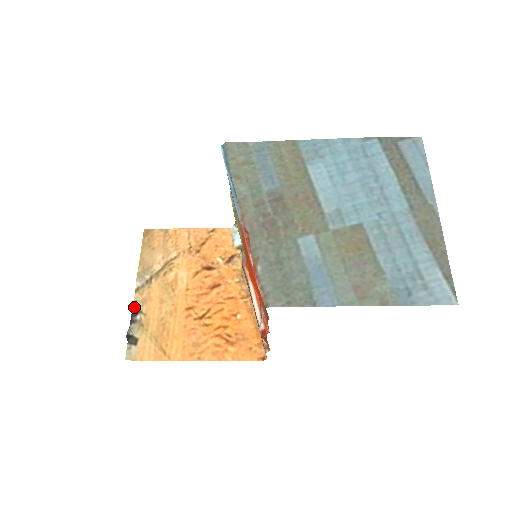
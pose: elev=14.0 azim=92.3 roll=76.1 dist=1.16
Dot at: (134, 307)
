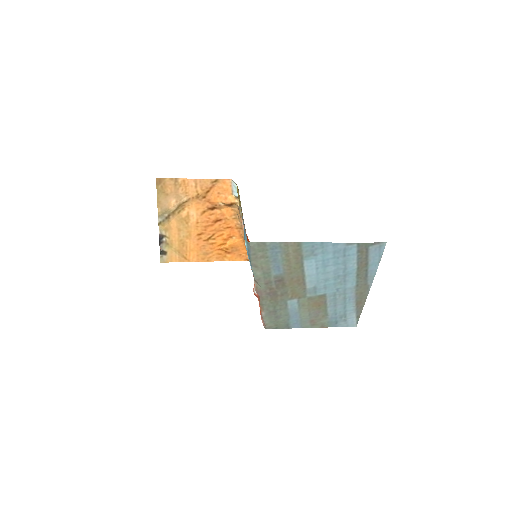
Dot at: (160, 234)
